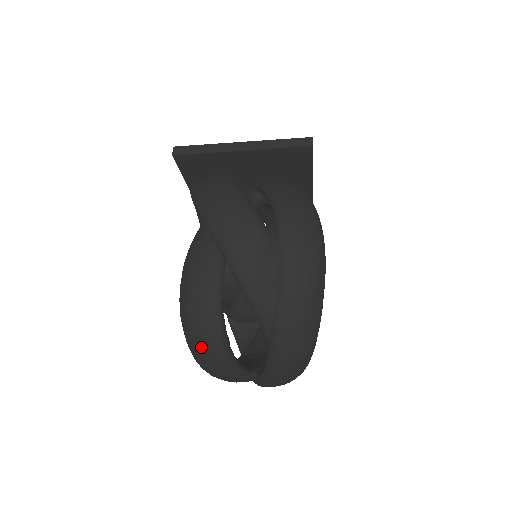
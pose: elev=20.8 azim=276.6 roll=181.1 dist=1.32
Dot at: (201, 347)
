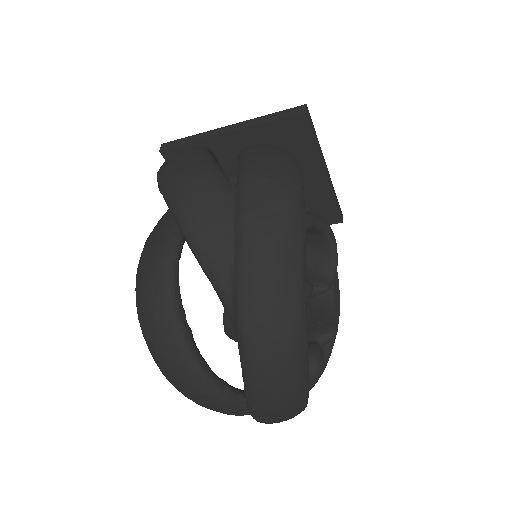
Dot at: (155, 342)
